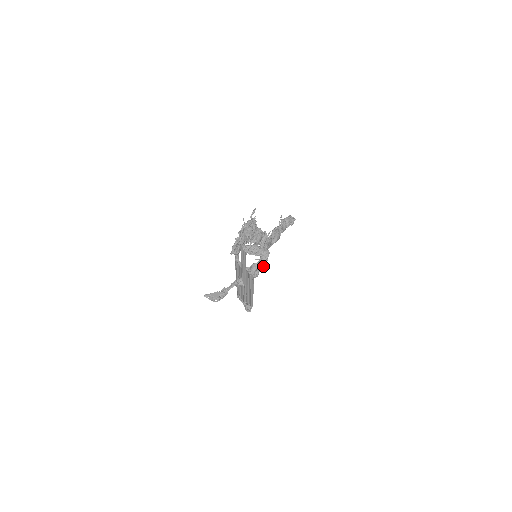
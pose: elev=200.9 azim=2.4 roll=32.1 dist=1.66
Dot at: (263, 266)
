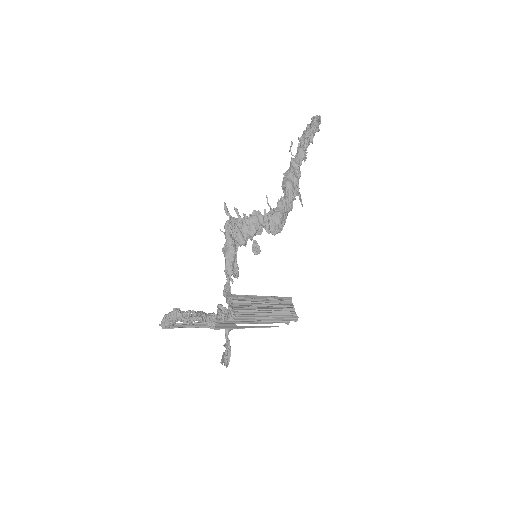
Dot at: (197, 320)
